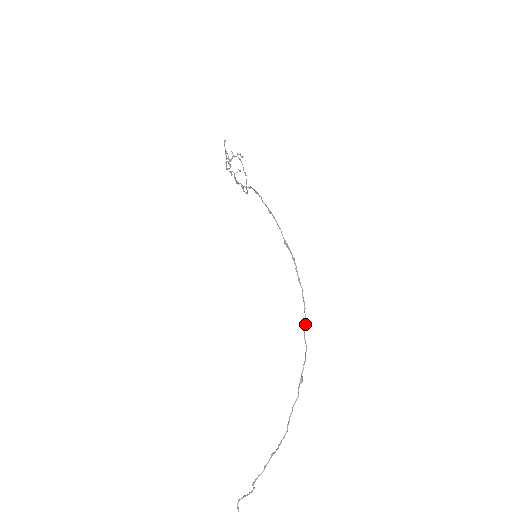
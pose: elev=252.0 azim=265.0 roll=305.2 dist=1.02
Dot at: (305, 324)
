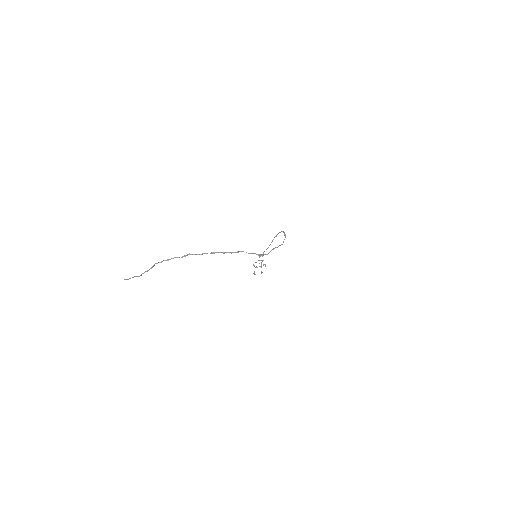
Dot at: (277, 247)
